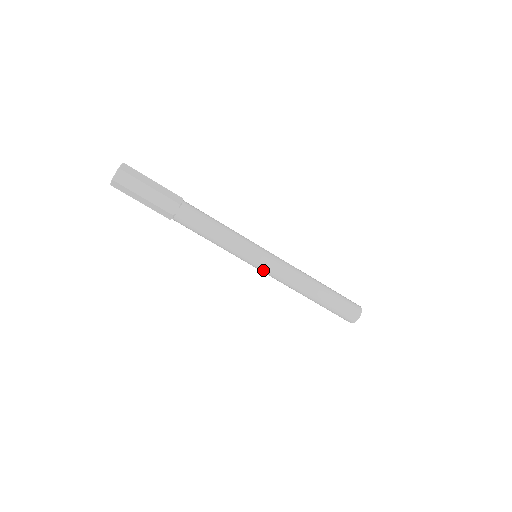
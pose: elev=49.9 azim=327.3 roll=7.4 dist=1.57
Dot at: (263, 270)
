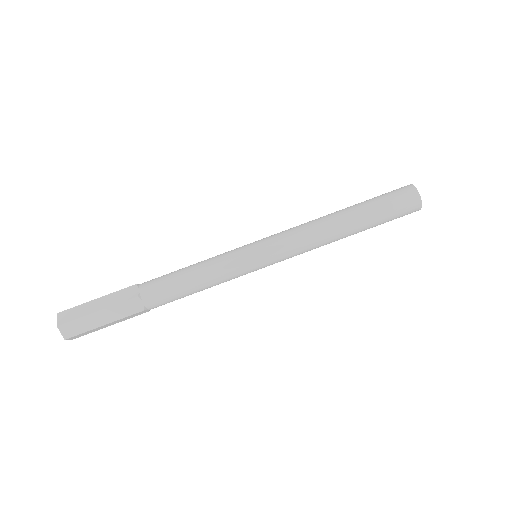
Dot at: (276, 262)
